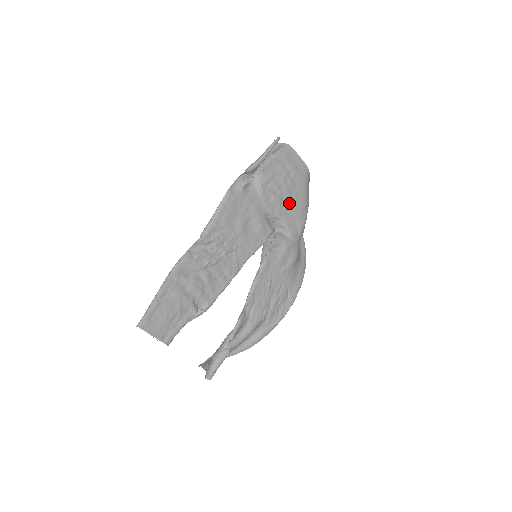
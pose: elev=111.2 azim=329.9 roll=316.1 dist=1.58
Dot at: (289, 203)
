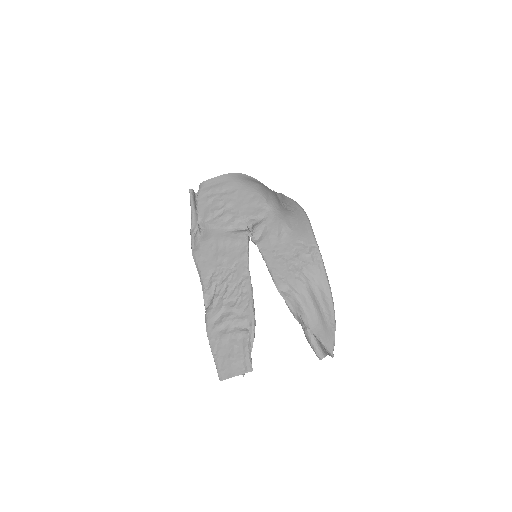
Dot at: (237, 205)
